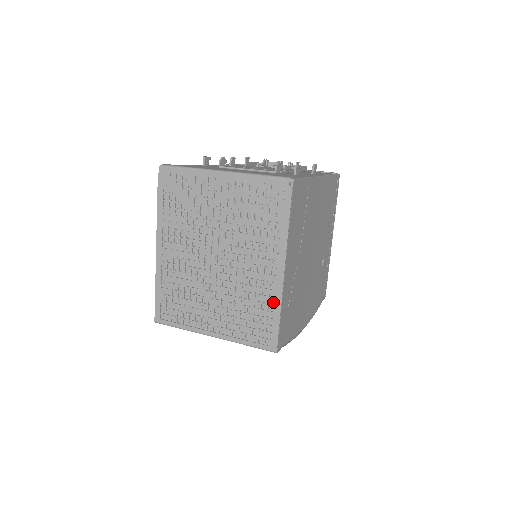
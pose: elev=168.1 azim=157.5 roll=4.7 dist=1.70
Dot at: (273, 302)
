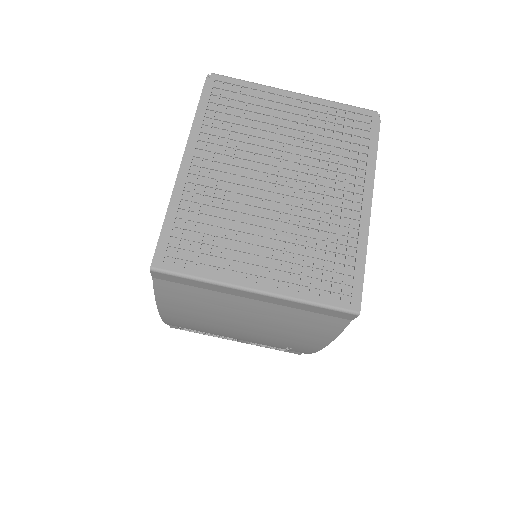
Dot at: (355, 243)
